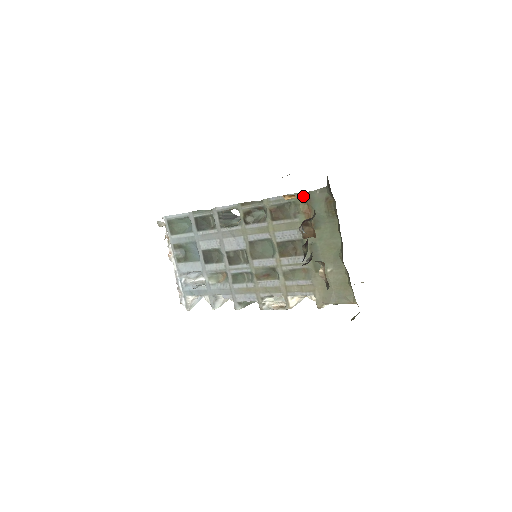
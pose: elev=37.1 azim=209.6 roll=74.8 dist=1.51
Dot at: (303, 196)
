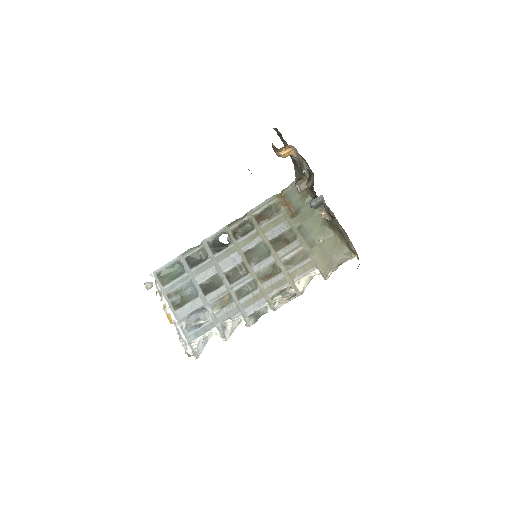
Dot at: (279, 196)
